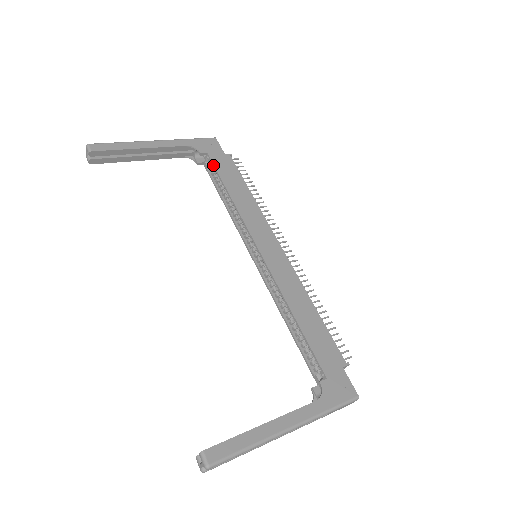
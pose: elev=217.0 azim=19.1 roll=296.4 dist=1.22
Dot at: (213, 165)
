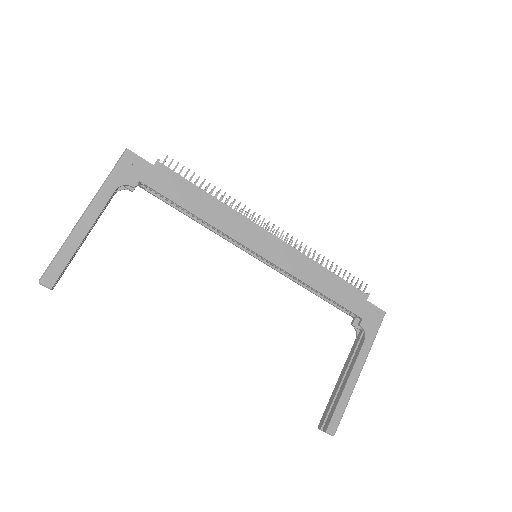
Dot at: occluded
